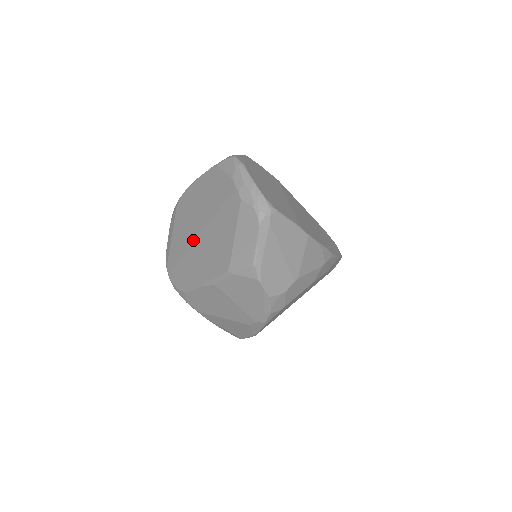
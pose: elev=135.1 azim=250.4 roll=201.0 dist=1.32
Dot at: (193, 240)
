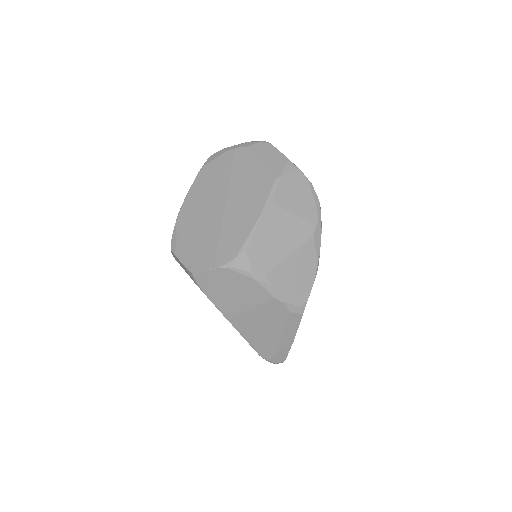
Dot at: (222, 212)
